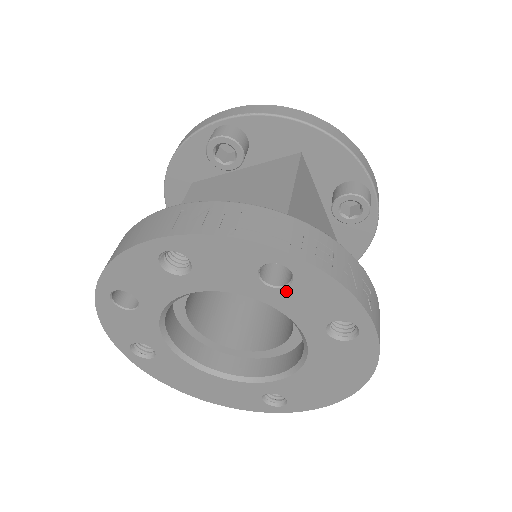
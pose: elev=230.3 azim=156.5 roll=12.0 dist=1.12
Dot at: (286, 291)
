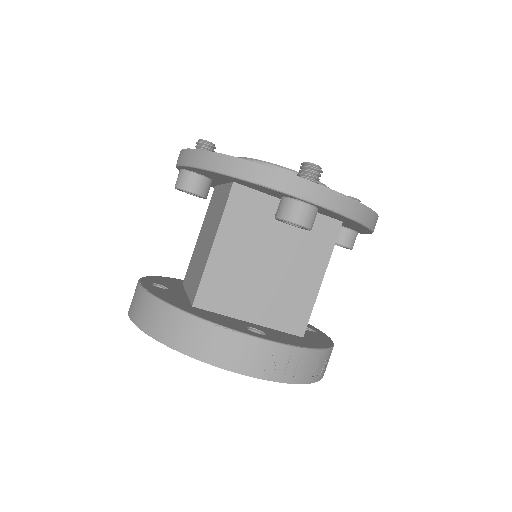
Dot at: occluded
